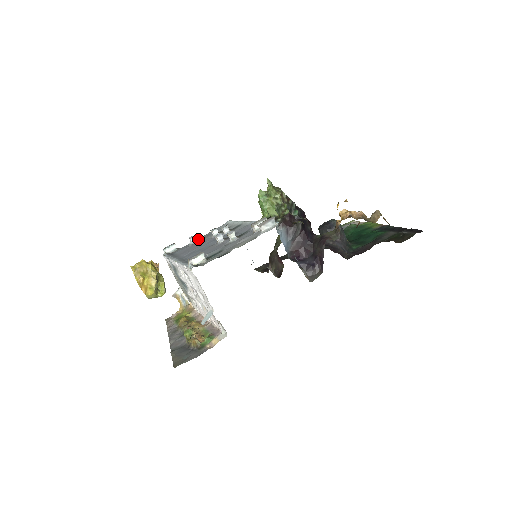
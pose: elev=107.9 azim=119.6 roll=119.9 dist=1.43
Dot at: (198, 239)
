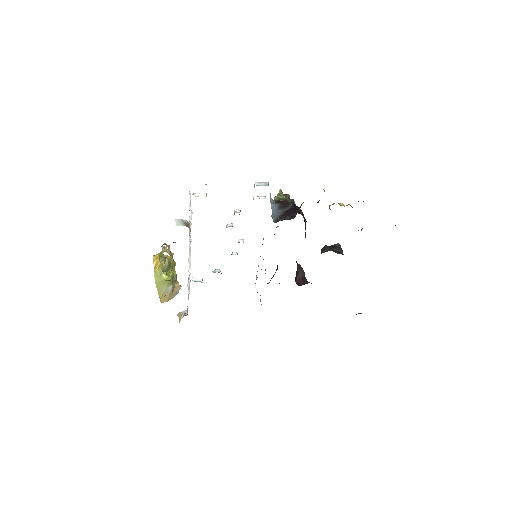
Dot at: occluded
